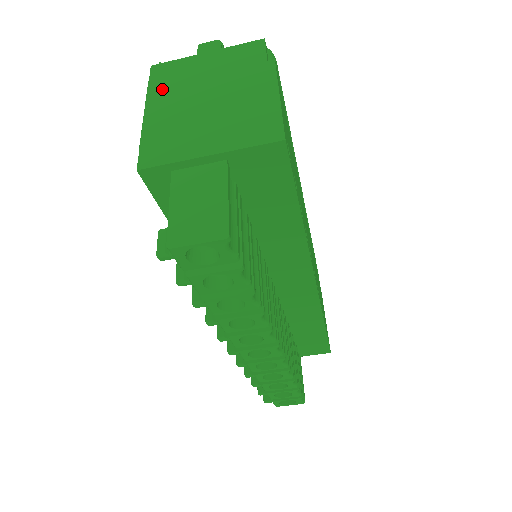
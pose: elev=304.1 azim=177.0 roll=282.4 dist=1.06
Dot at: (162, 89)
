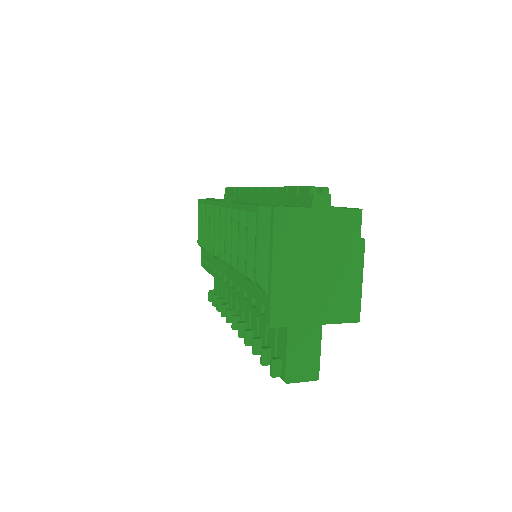
Dot at: (285, 244)
